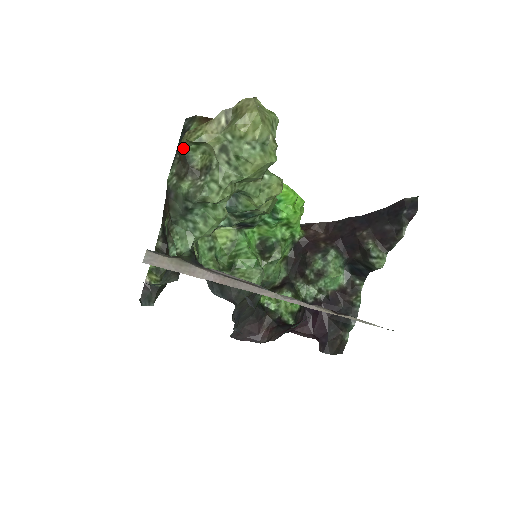
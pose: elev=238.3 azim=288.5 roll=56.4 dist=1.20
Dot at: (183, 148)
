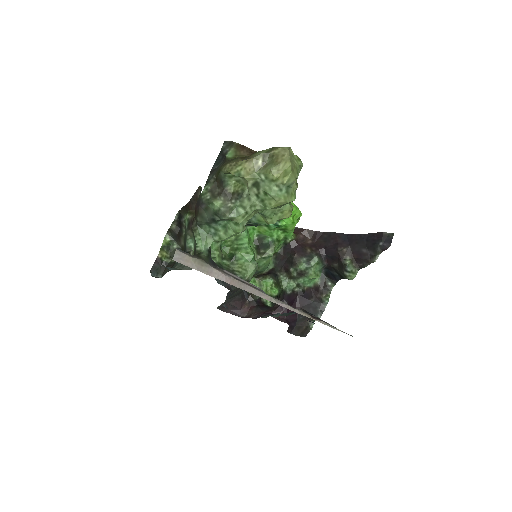
Dot at: (222, 175)
